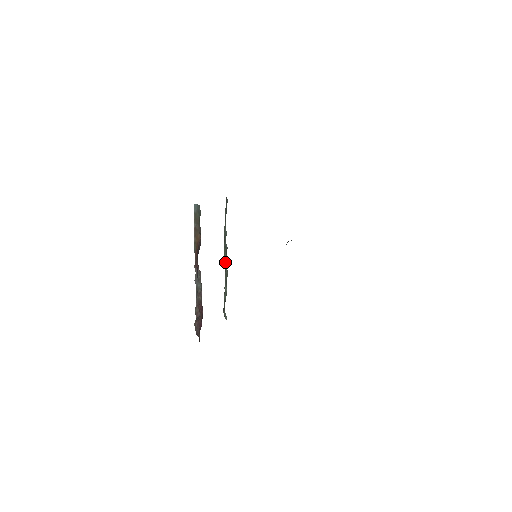
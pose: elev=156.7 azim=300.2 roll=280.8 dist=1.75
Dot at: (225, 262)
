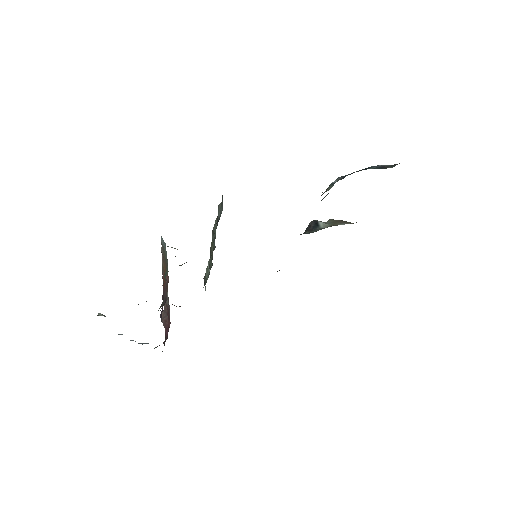
Dot at: (211, 251)
